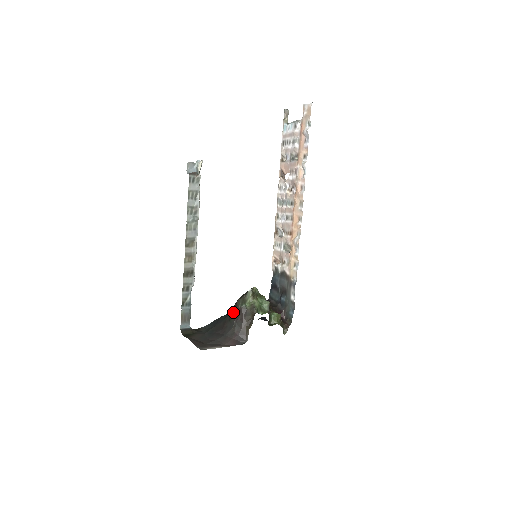
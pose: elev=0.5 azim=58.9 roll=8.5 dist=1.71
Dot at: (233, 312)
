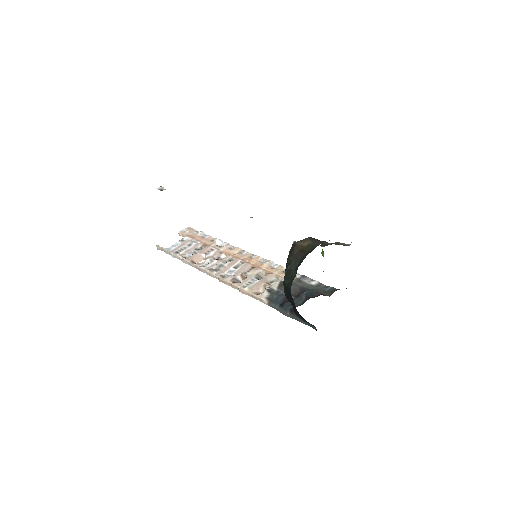
Dot at: (305, 249)
